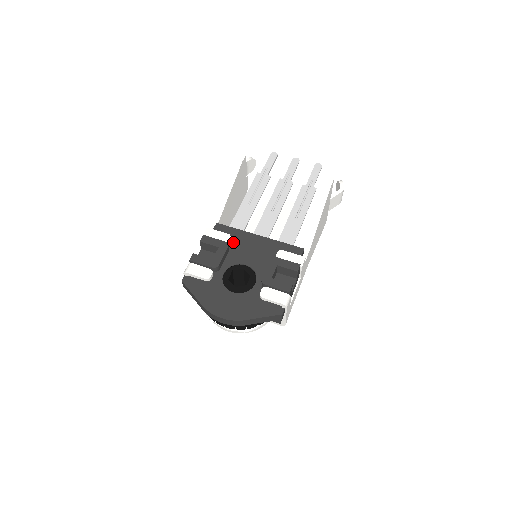
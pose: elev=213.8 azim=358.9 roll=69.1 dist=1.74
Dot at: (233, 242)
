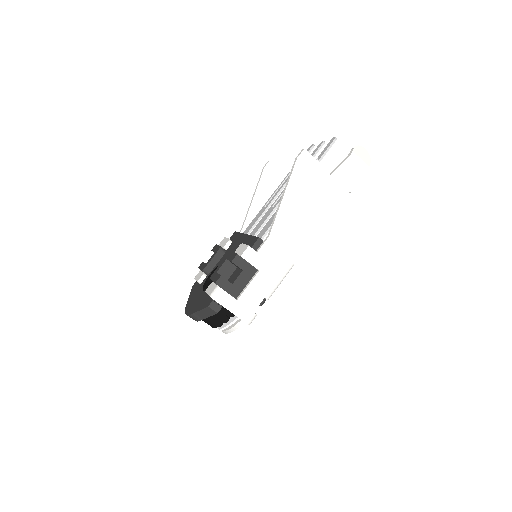
Dot at: (231, 245)
